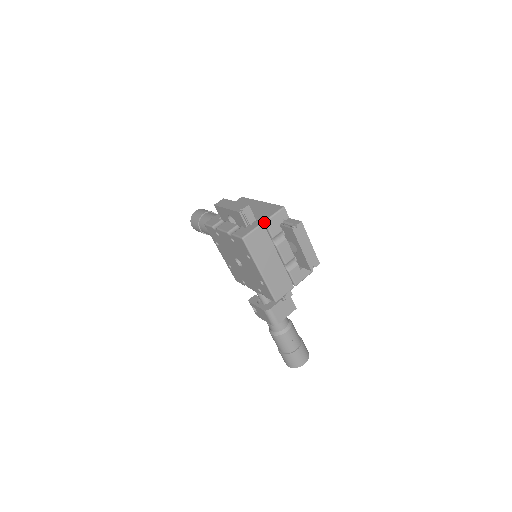
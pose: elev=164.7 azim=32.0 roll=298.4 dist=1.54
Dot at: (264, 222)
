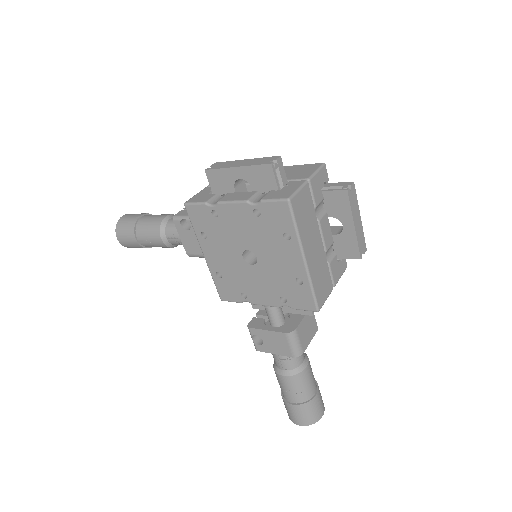
Dot at: (307, 180)
